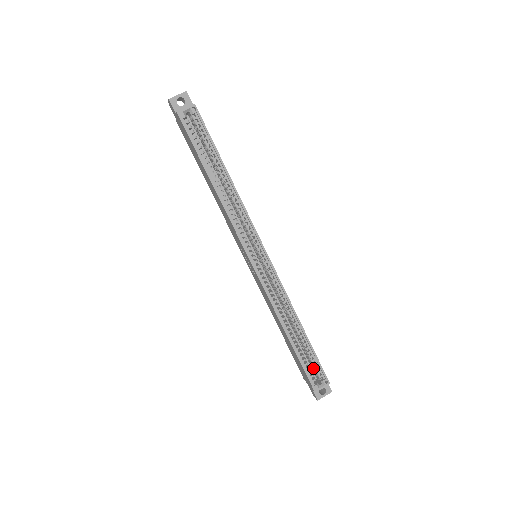
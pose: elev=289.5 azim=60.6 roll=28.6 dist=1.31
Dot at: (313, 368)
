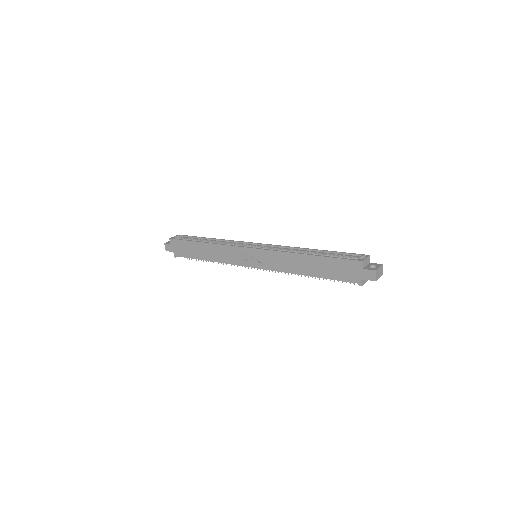
Dot at: occluded
